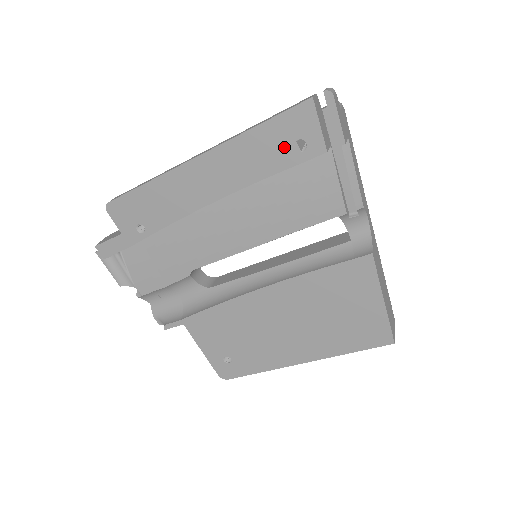
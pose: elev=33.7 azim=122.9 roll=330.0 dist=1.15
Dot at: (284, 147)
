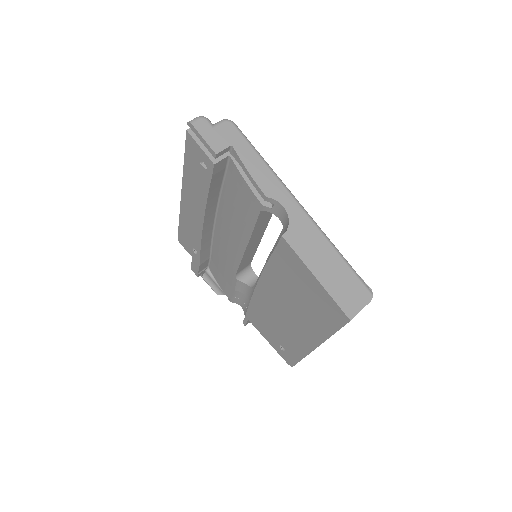
Dot at: (200, 171)
